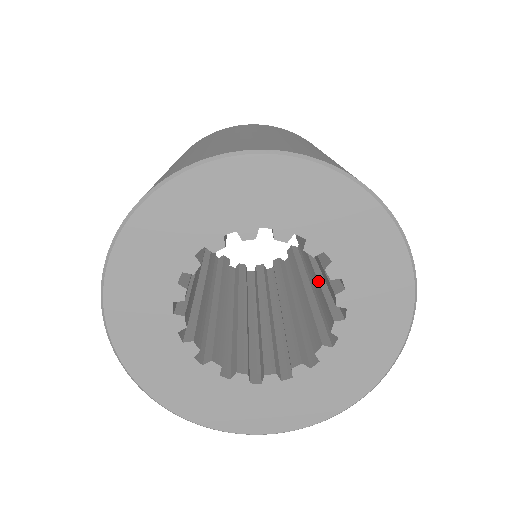
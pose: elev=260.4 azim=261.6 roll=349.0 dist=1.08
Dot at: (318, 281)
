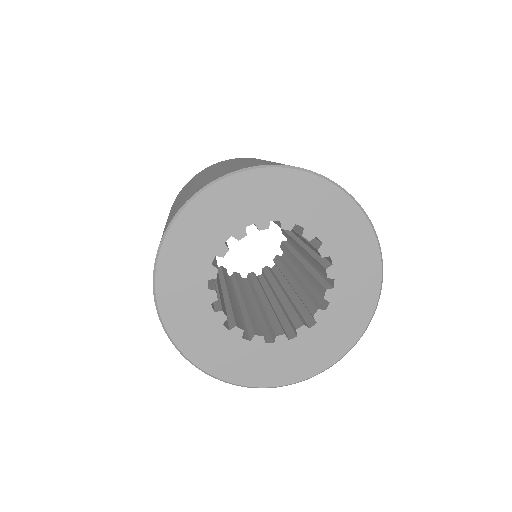
Dot at: (307, 270)
